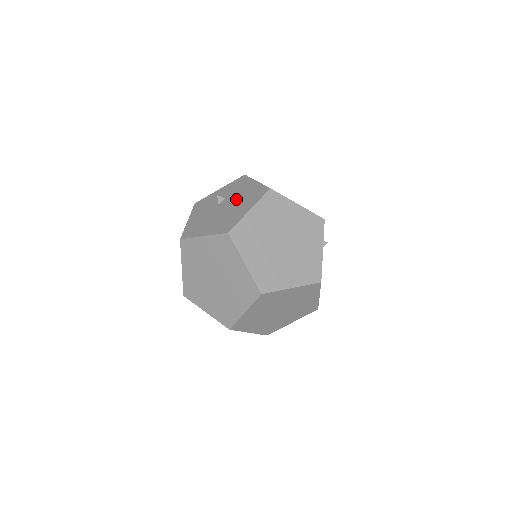
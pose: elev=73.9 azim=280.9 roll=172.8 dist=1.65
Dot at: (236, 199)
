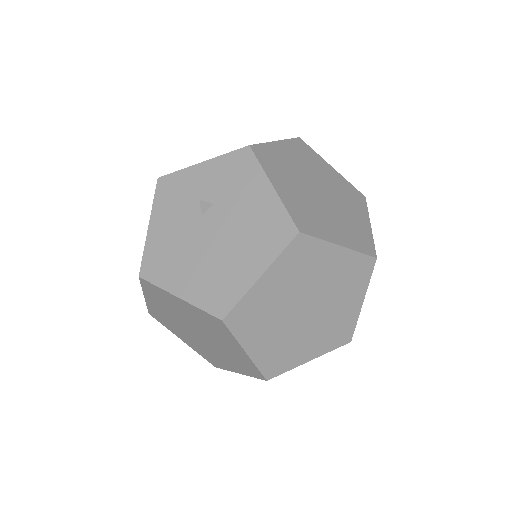
Dot at: (234, 222)
